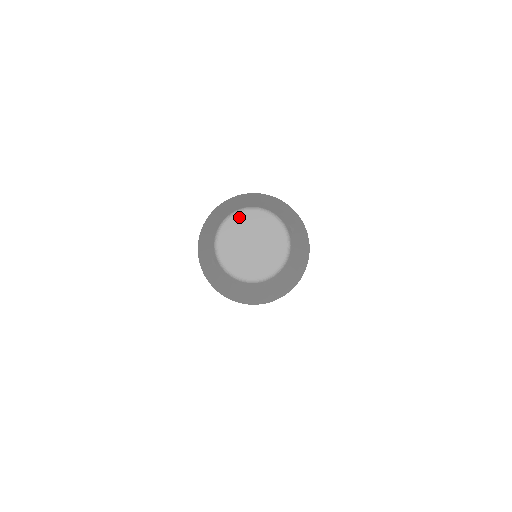
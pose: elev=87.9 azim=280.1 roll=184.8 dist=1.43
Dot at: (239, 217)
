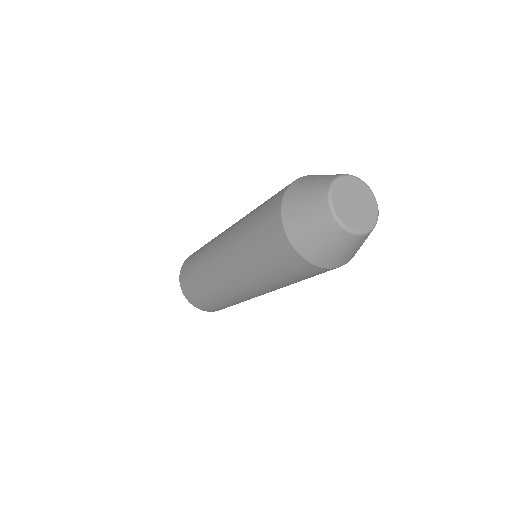
Dot at: (336, 190)
